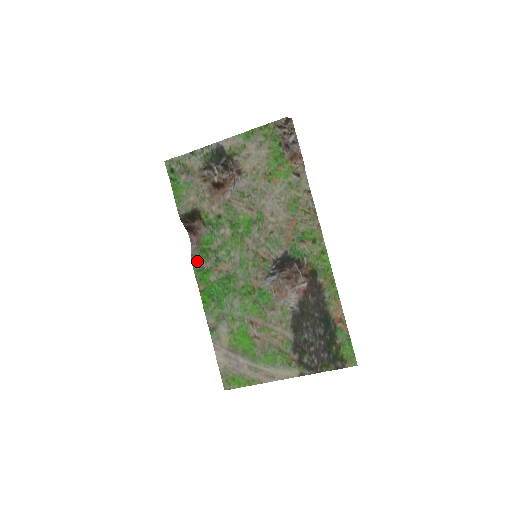
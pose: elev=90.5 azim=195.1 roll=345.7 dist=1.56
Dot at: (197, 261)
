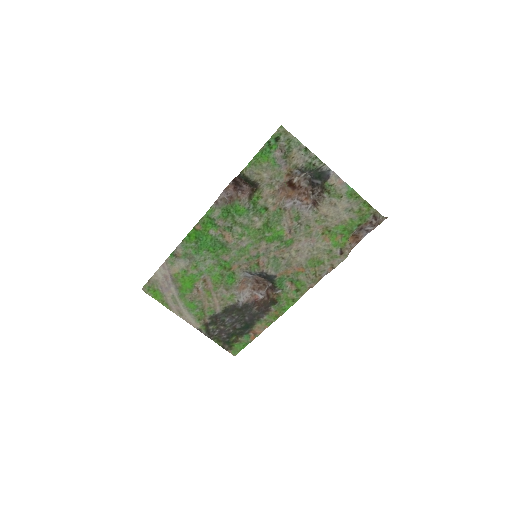
Dot at: (216, 212)
